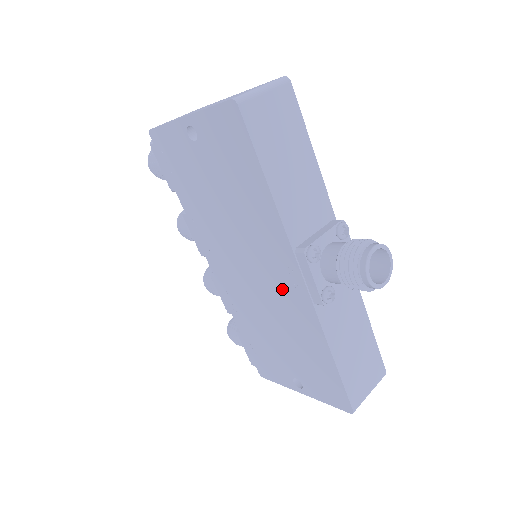
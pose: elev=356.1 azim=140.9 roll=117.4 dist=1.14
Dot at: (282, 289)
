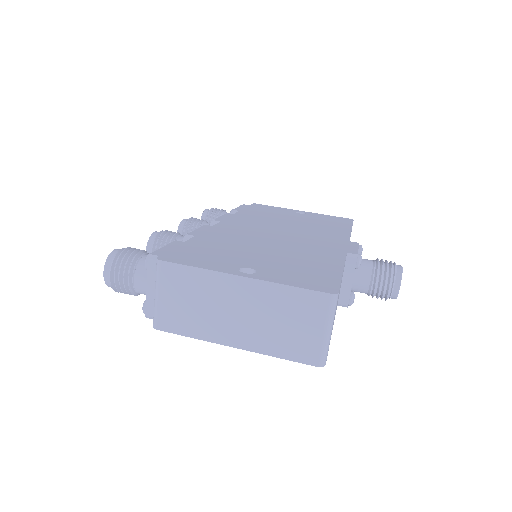
Dot at: occluded
